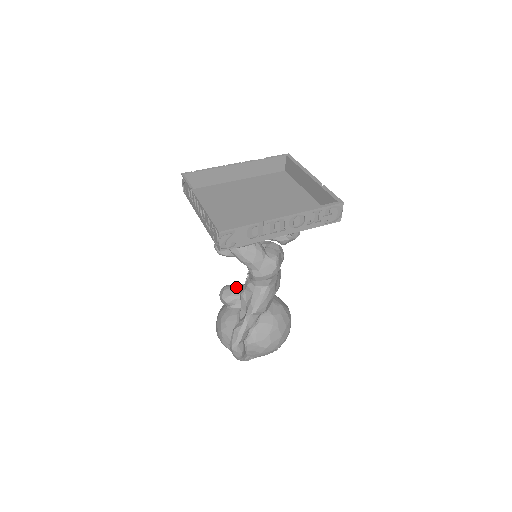
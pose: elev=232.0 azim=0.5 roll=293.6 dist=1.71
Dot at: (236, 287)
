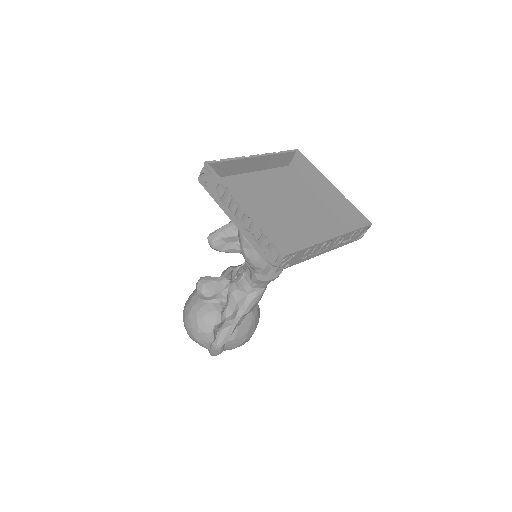
Dot at: (217, 281)
